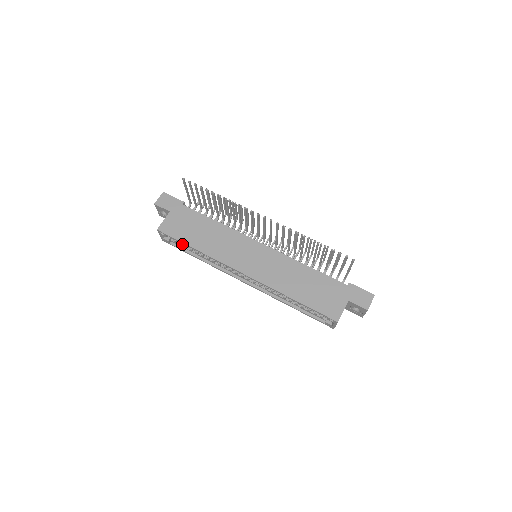
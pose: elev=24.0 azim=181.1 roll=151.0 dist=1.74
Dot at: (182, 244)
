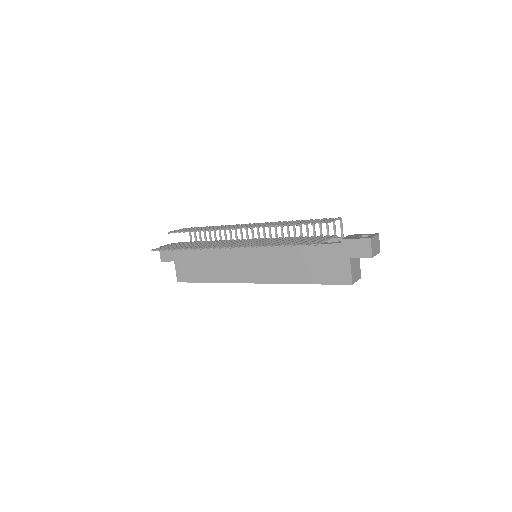
Dot at: occluded
